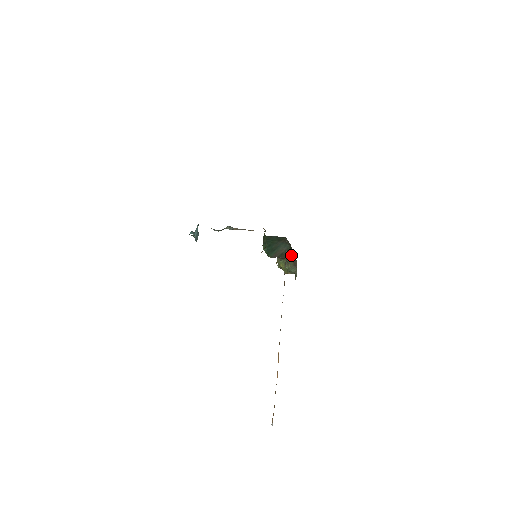
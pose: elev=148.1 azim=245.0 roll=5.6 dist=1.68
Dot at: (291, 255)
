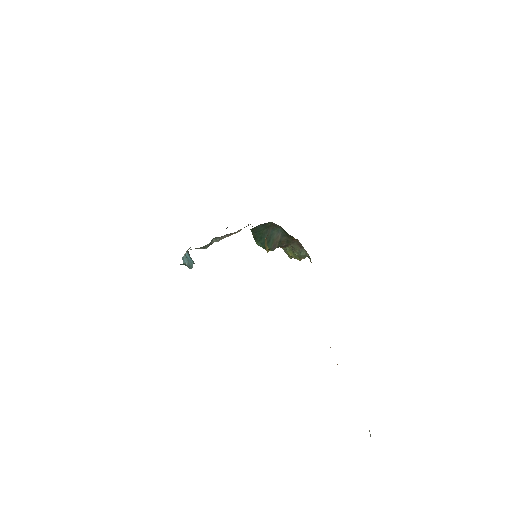
Dot at: (290, 238)
